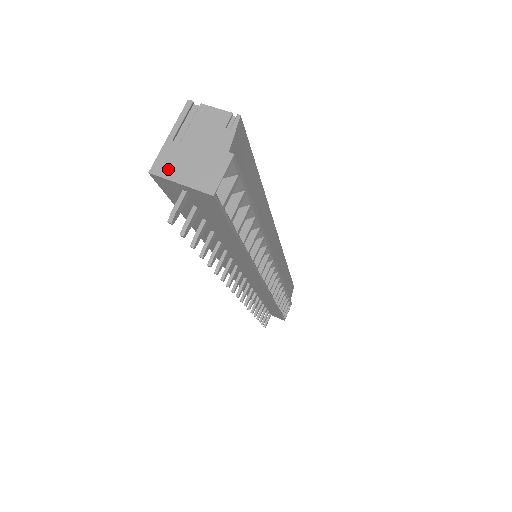
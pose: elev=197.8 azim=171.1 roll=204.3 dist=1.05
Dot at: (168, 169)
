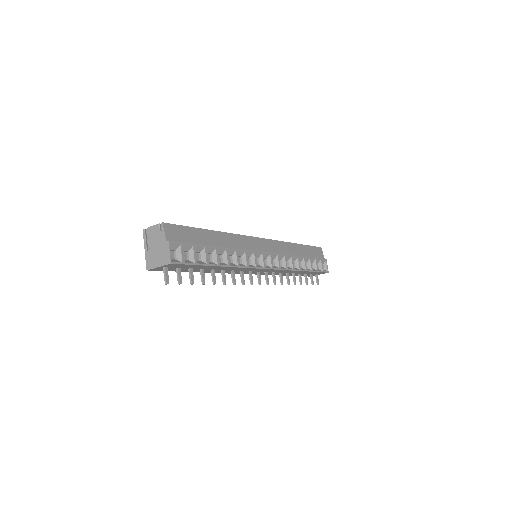
Dot at: (152, 264)
